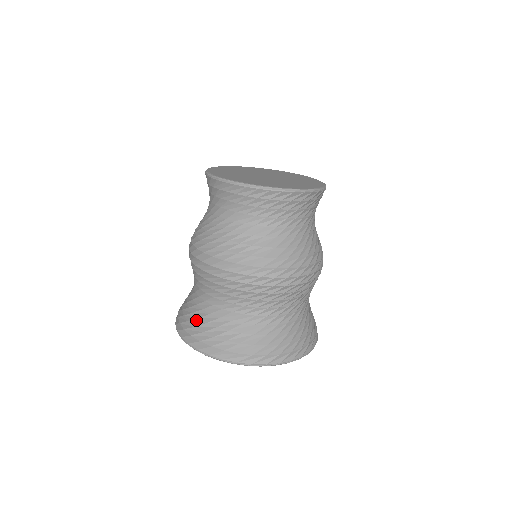
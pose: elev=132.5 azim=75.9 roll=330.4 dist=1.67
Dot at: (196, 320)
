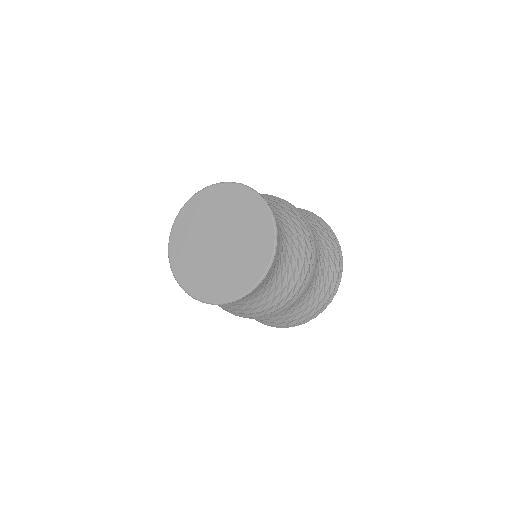
Dot at: occluded
